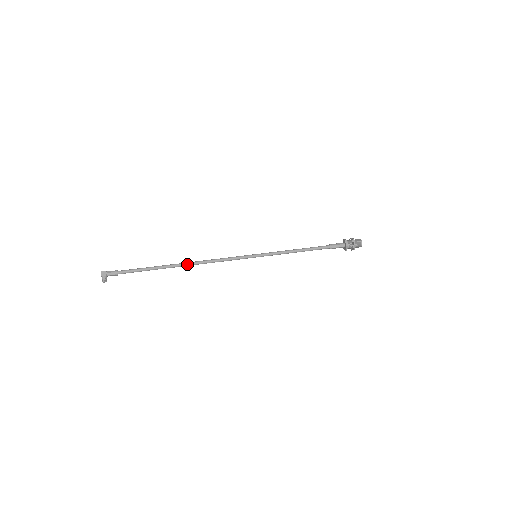
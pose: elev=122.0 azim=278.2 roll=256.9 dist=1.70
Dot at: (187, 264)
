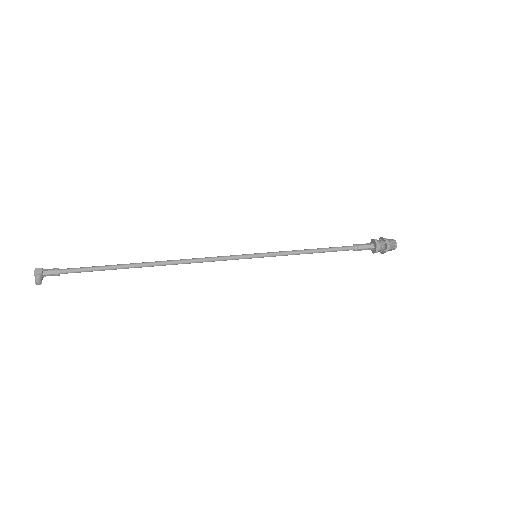
Dot at: (160, 263)
